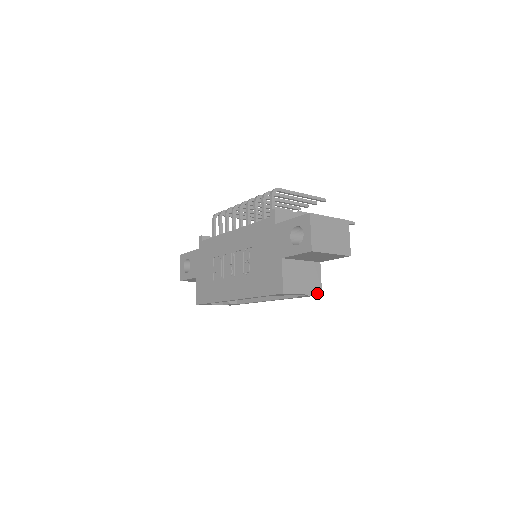
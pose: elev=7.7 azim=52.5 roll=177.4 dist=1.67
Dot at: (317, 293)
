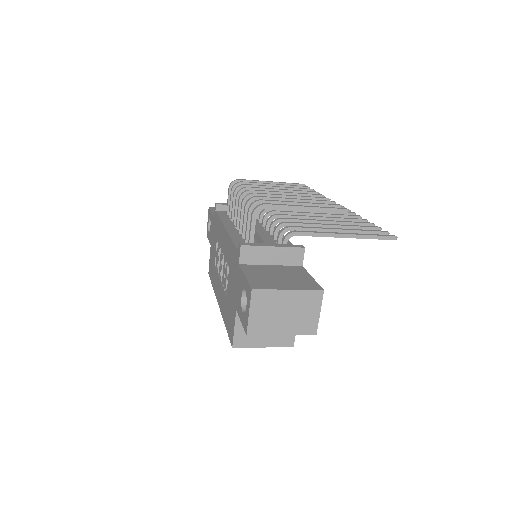
Dot at: (286, 345)
